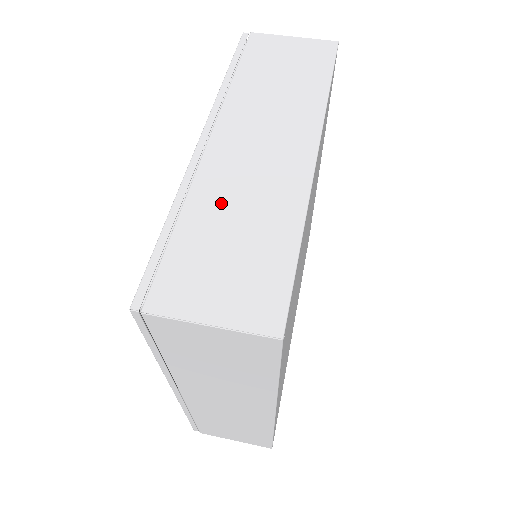
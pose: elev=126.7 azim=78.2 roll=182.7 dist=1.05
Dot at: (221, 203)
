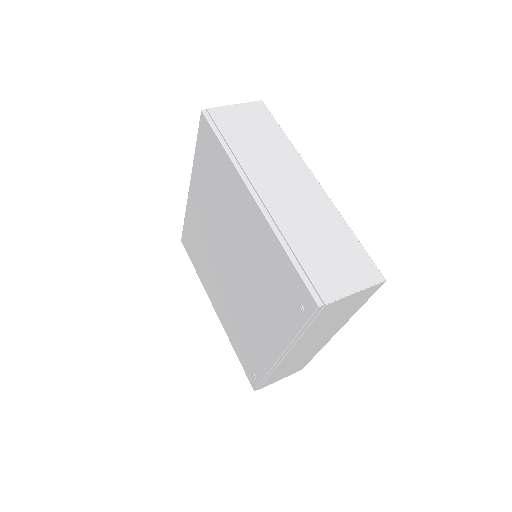
Dot at: (303, 231)
